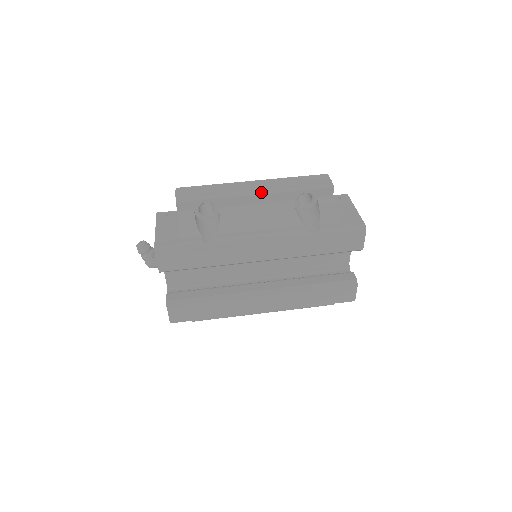
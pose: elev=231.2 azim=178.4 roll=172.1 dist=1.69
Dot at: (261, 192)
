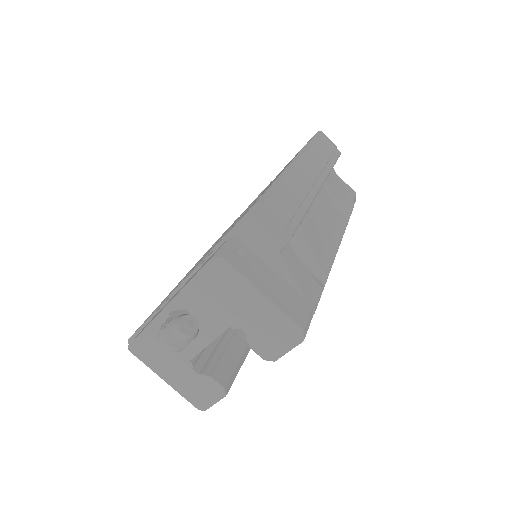
Dot at: (323, 181)
